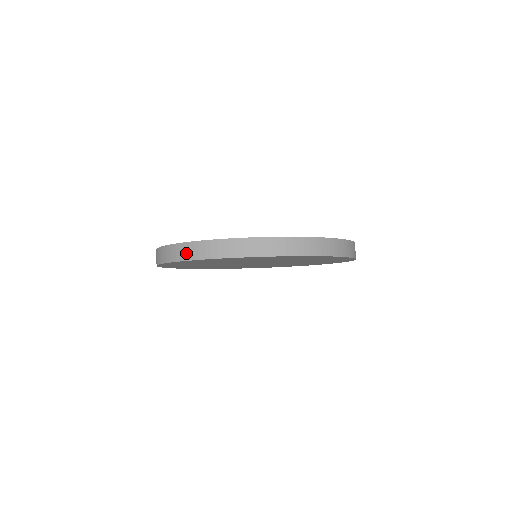
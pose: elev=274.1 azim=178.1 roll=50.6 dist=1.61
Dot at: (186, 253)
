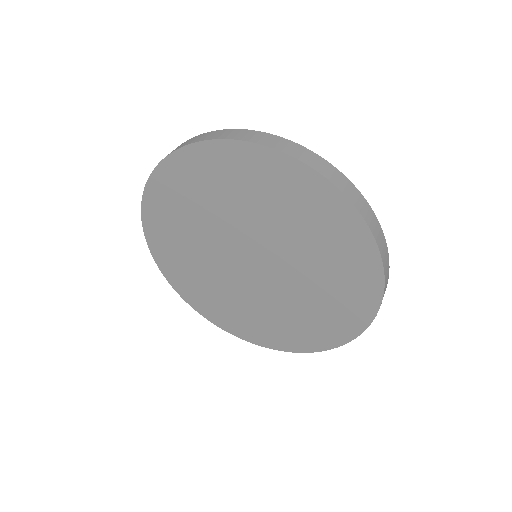
Dot at: (305, 156)
